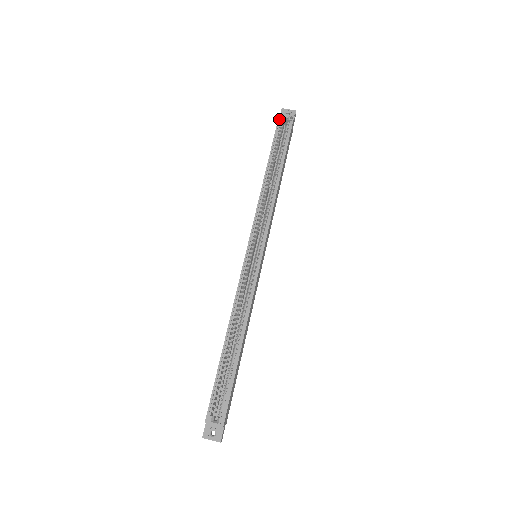
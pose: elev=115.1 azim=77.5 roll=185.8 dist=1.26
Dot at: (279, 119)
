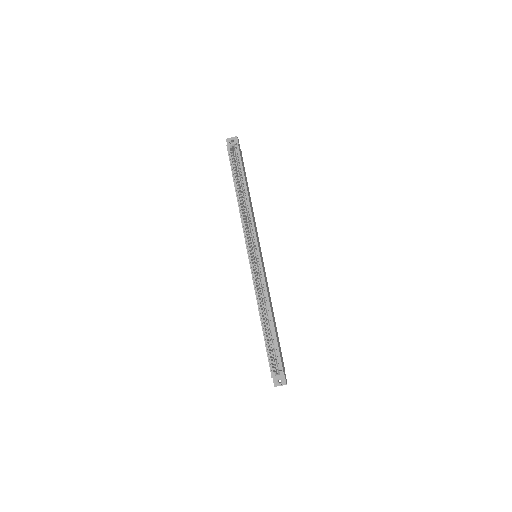
Dot at: (228, 150)
